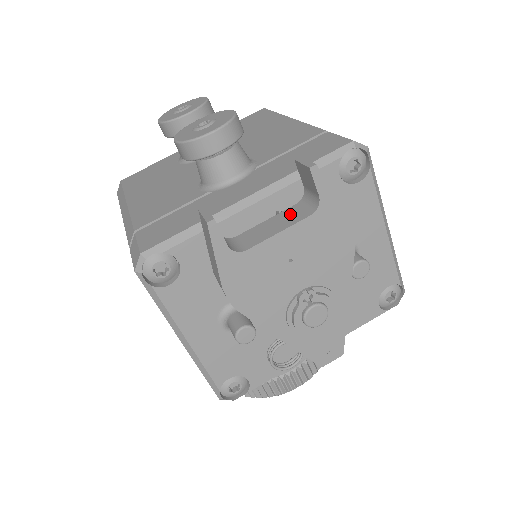
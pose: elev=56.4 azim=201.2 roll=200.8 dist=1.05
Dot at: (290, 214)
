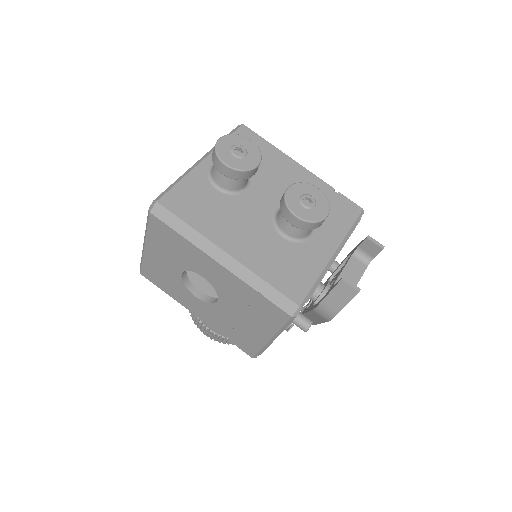
Dot at: (355, 265)
